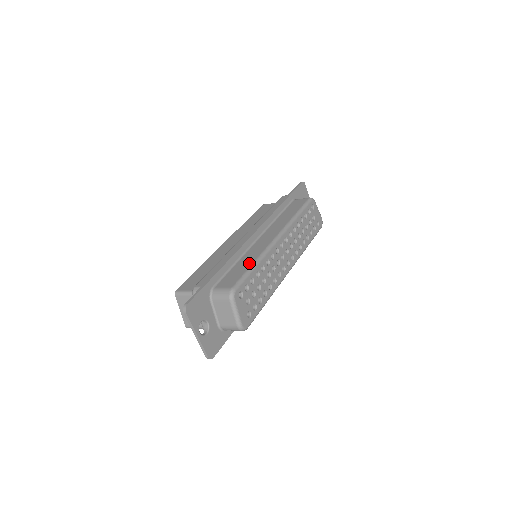
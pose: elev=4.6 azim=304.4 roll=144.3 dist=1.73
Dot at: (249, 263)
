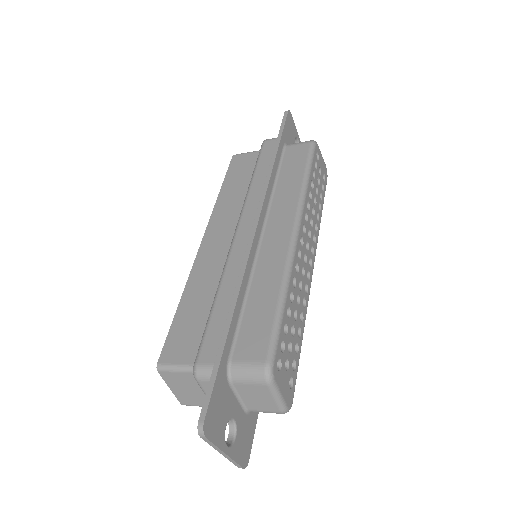
Dot at: (272, 297)
